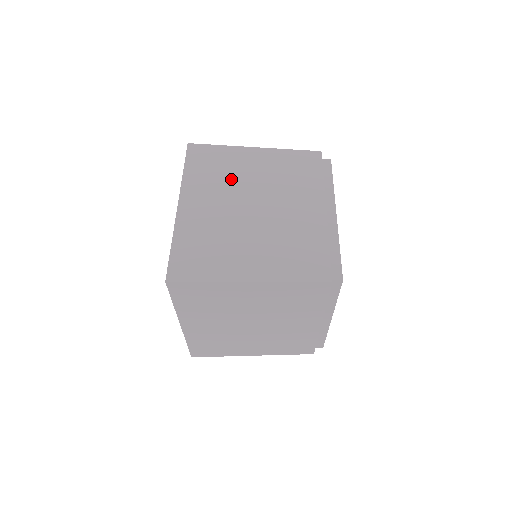
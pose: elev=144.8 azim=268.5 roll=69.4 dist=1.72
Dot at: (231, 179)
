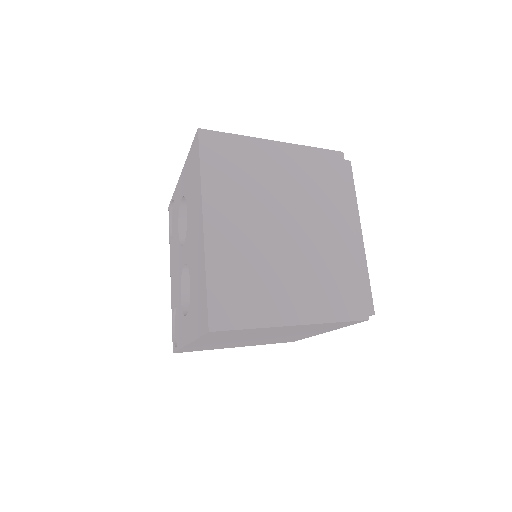
Dot at: occluded
